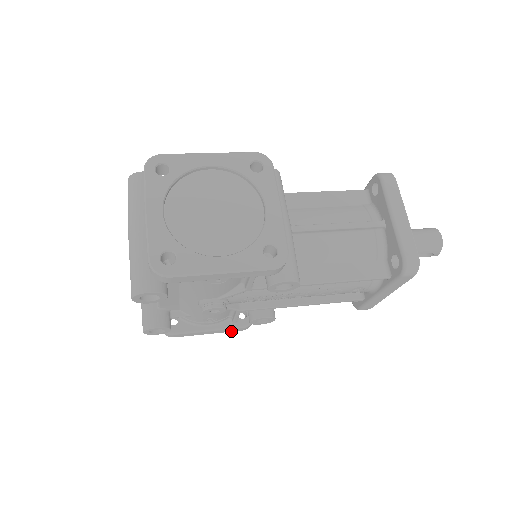
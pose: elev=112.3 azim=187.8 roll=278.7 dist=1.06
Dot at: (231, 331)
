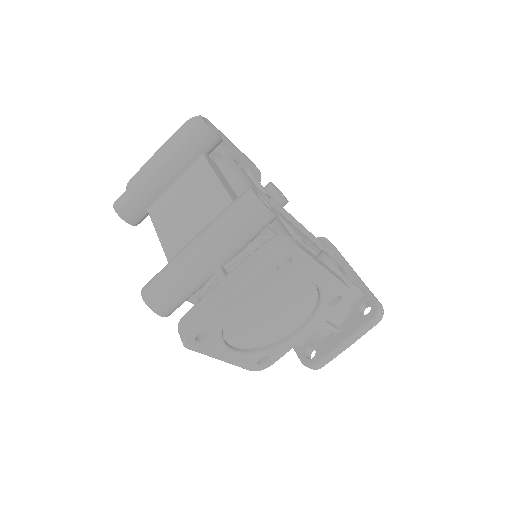
Dot at: occluded
